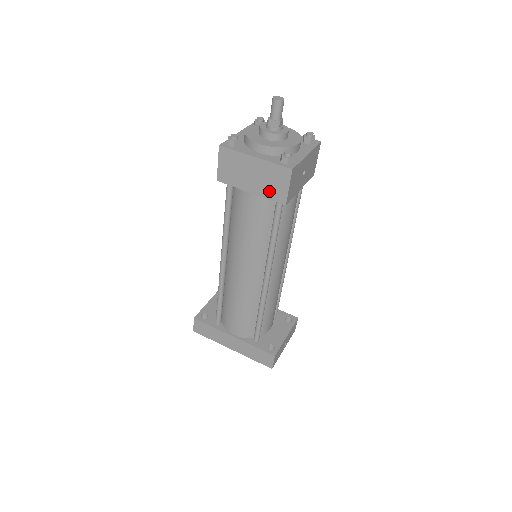
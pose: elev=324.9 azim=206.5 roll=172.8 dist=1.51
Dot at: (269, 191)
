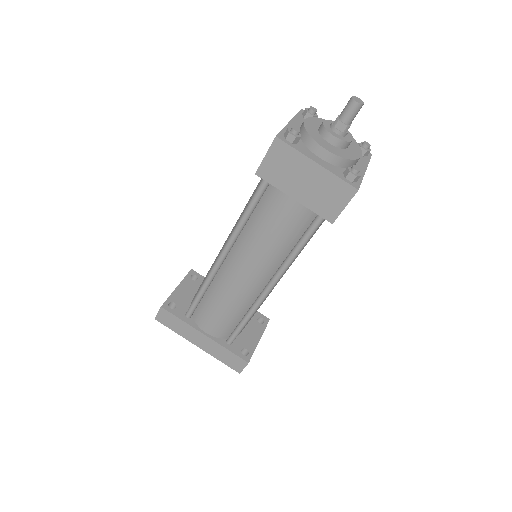
Dot at: (318, 204)
